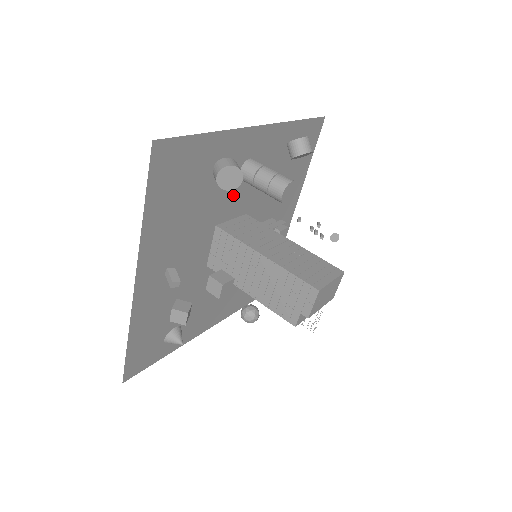
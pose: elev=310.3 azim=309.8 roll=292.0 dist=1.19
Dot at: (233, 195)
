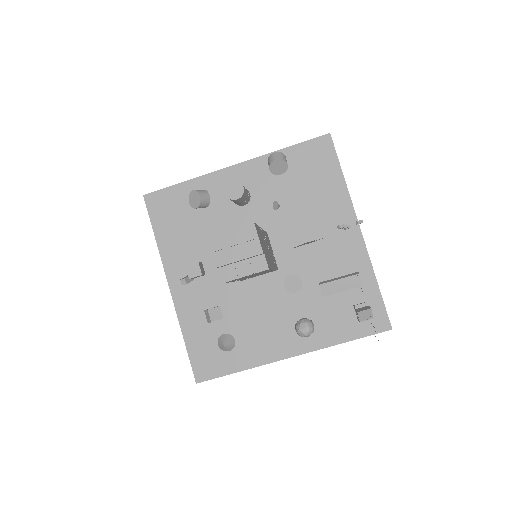
Dot at: (239, 219)
